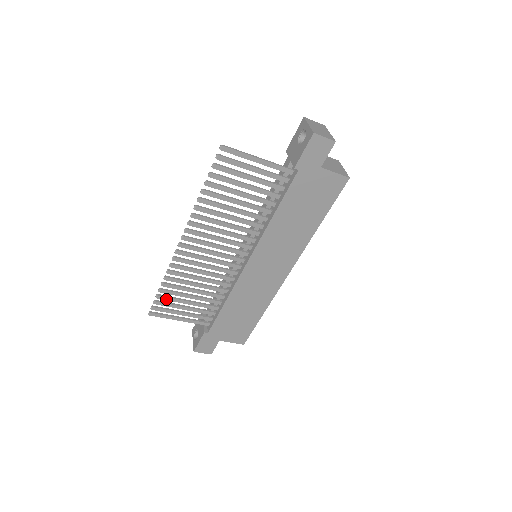
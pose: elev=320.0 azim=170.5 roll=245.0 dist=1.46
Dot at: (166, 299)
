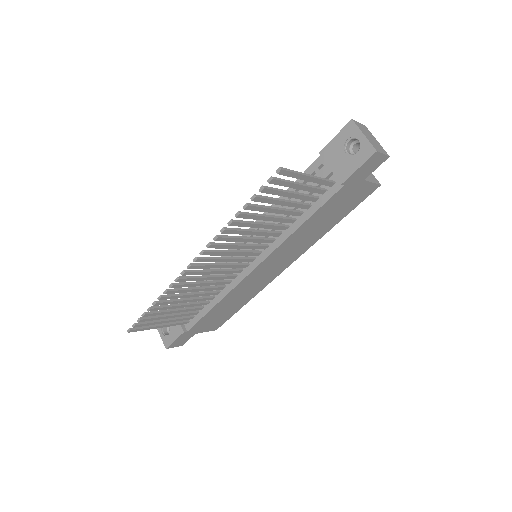
Dot at: (153, 315)
